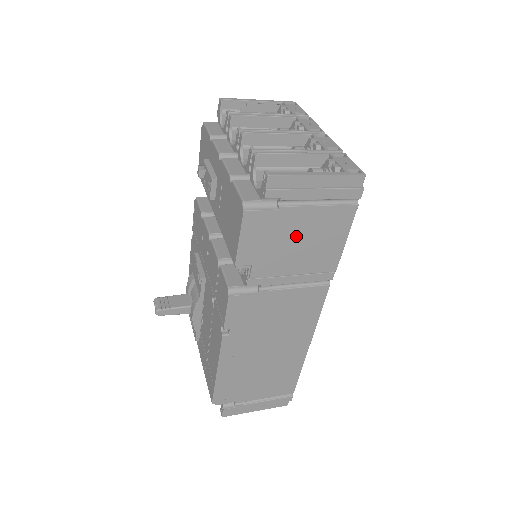
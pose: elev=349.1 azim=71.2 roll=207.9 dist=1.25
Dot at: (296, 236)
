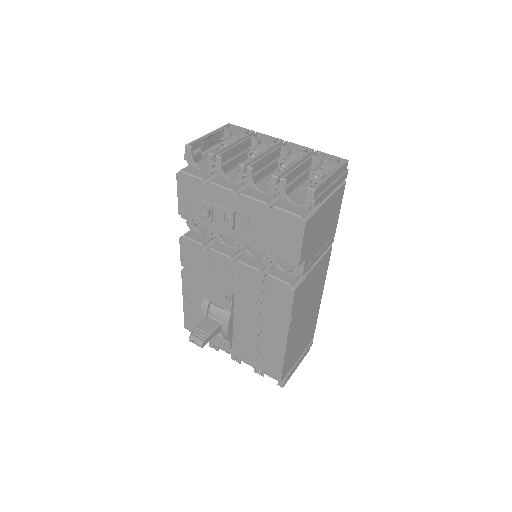
Dot at: (323, 223)
